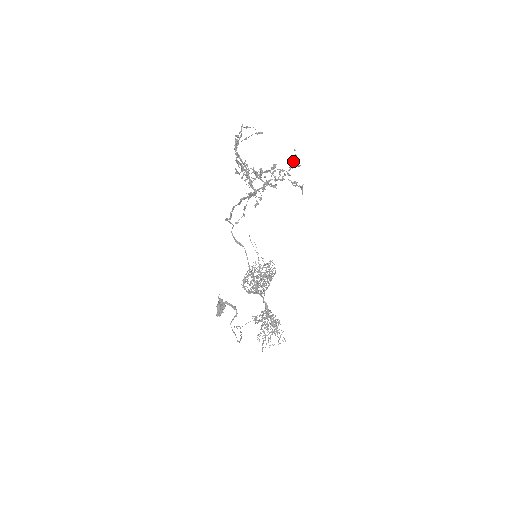
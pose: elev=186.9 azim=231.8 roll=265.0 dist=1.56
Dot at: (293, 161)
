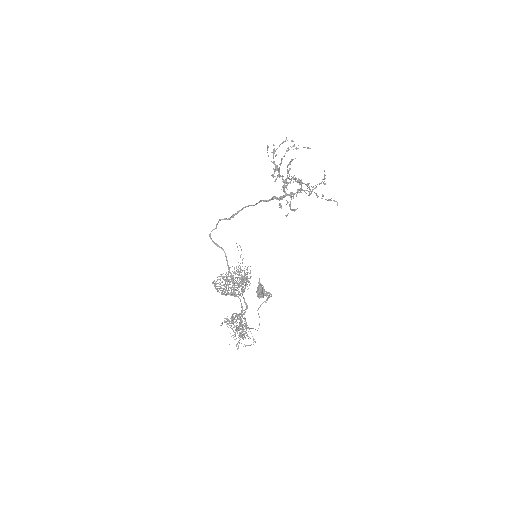
Dot at: (323, 179)
